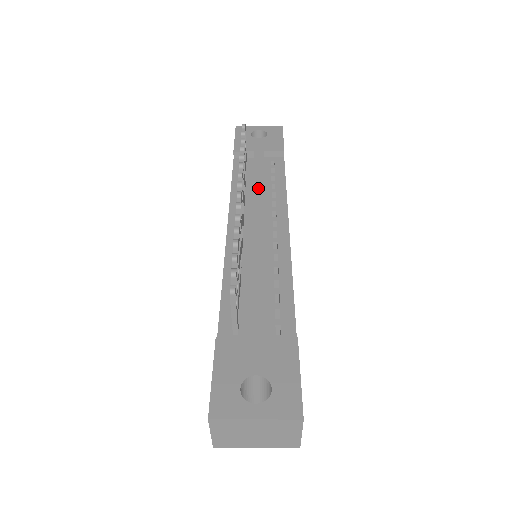
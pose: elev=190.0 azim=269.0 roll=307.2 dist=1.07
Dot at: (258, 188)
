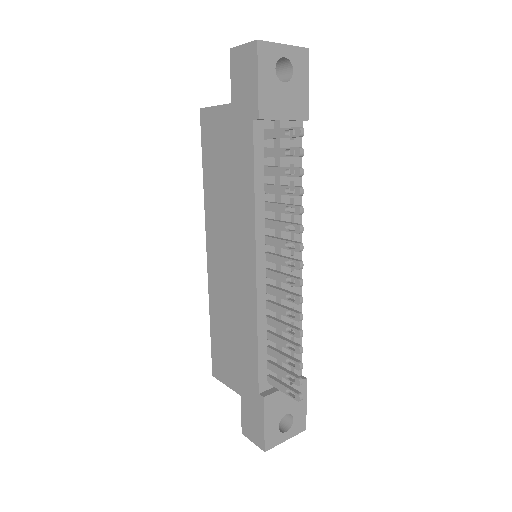
Dot at: occluded
